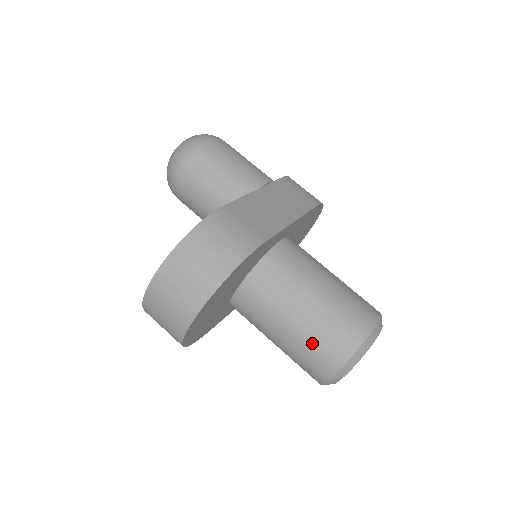
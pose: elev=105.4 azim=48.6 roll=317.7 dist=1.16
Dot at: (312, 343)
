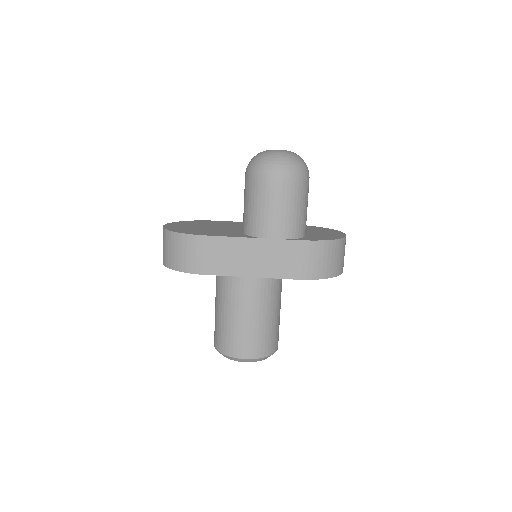
Dot at: (215, 324)
